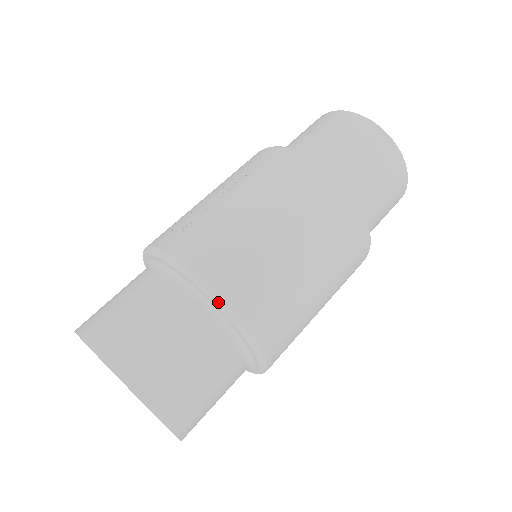
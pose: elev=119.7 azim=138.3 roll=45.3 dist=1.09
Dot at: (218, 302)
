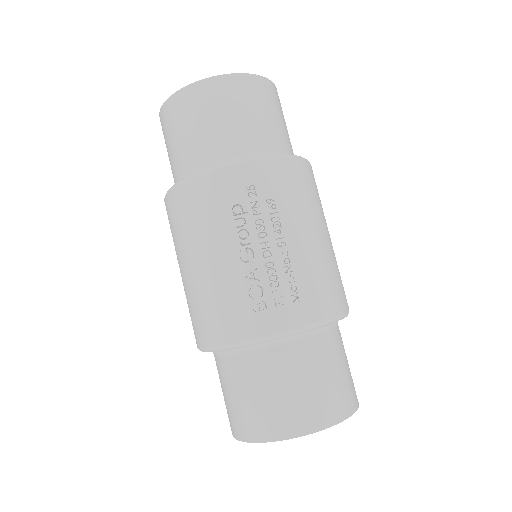
Dot at: occluded
